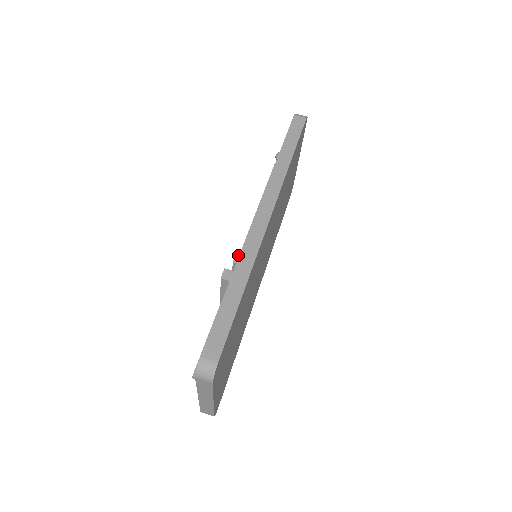
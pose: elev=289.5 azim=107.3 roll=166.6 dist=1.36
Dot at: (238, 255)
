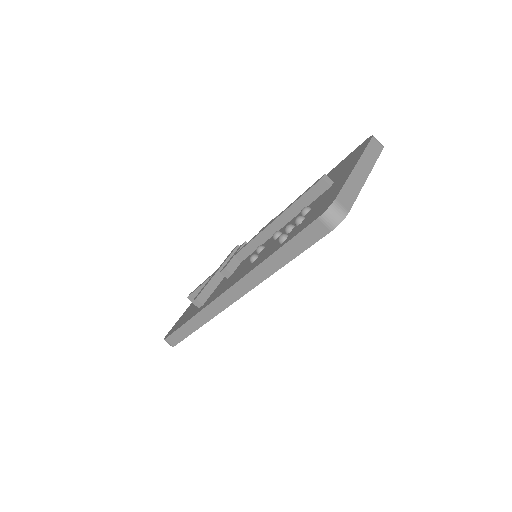
Dot at: (226, 270)
